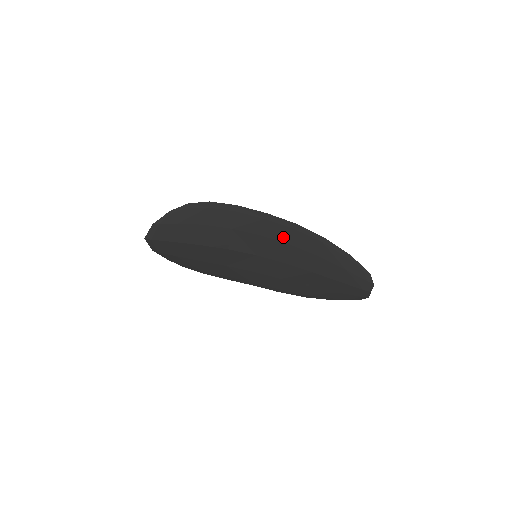
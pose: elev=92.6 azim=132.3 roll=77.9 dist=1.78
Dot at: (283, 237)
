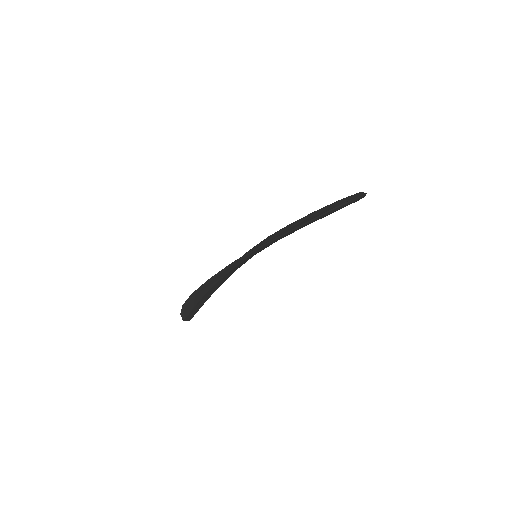
Dot at: (260, 249)
